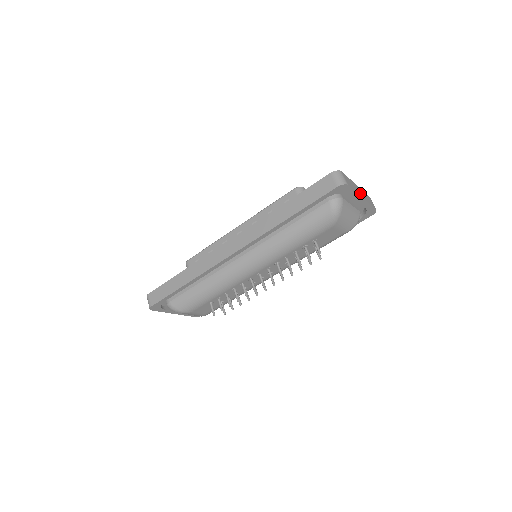
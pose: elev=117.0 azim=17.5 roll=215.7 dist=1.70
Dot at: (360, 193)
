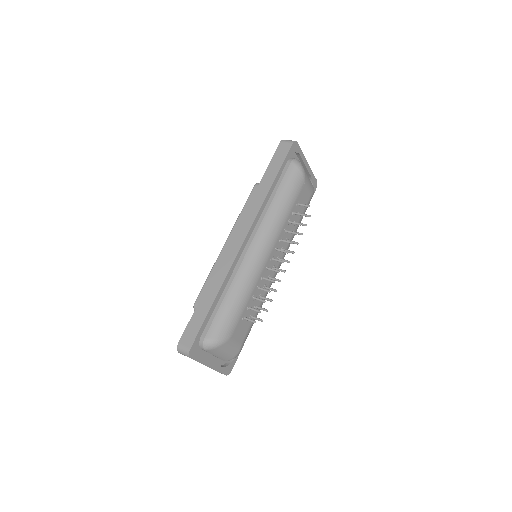
Dot at: occluded
